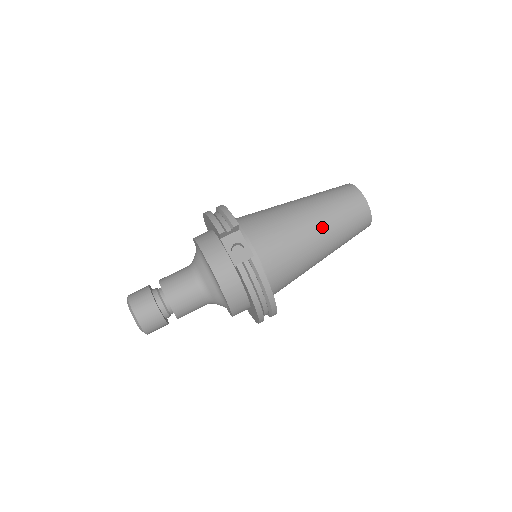
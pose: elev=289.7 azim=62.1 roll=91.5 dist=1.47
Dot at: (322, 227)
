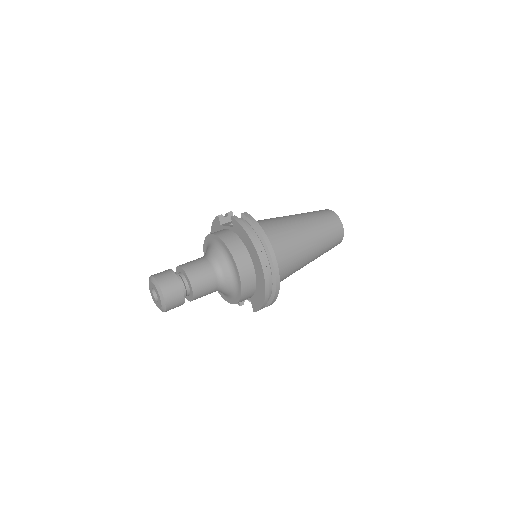
Dot at: (299, 217)
